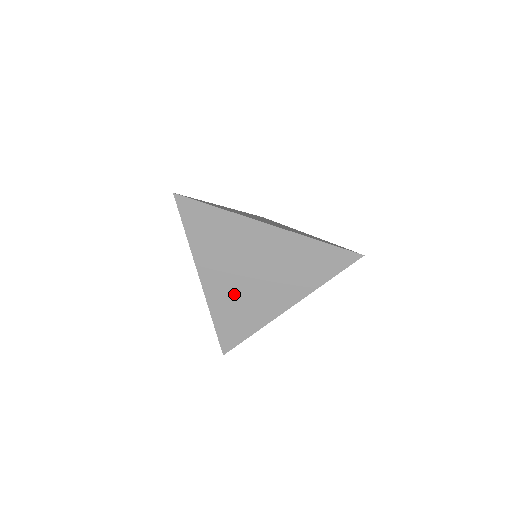
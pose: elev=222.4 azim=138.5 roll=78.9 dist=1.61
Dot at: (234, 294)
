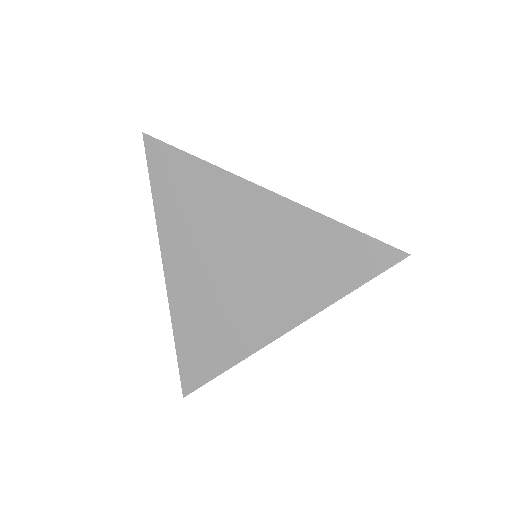
Dot at: (206, 298)
